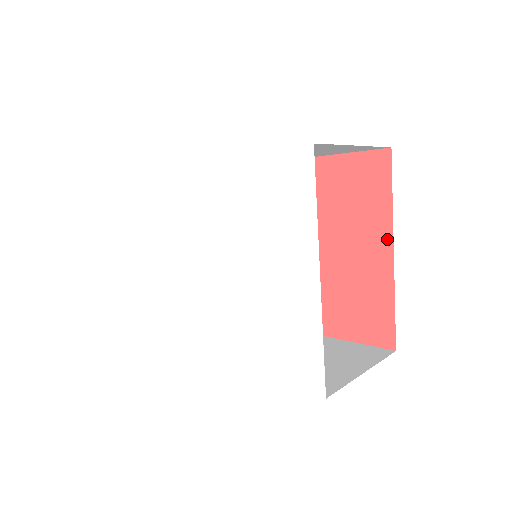
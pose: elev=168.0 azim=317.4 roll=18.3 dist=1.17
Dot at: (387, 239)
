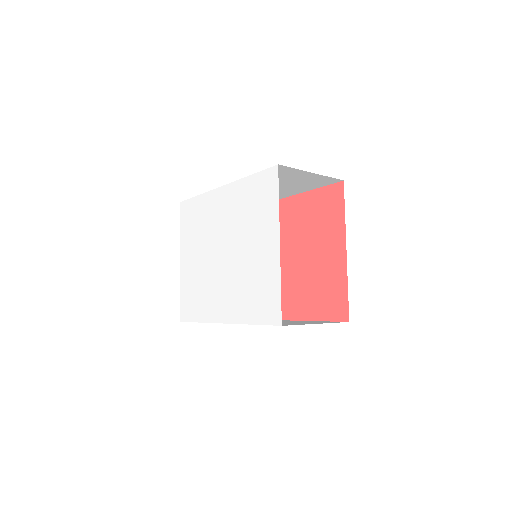
Dot at: (342, 241)
